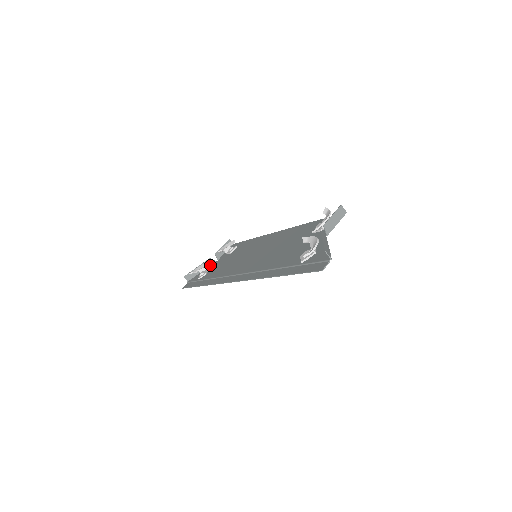
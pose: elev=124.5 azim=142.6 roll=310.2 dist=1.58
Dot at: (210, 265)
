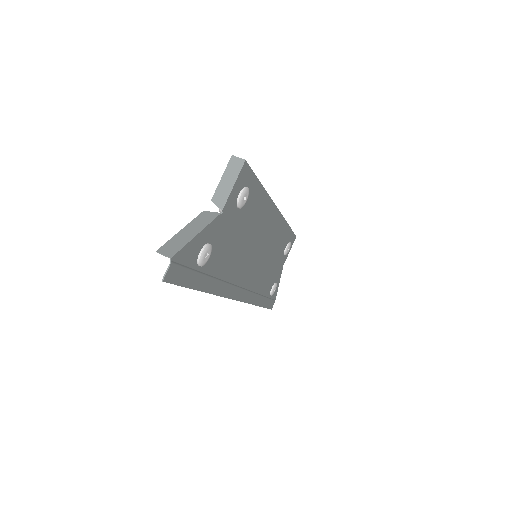
Dot at: (280, 273)
